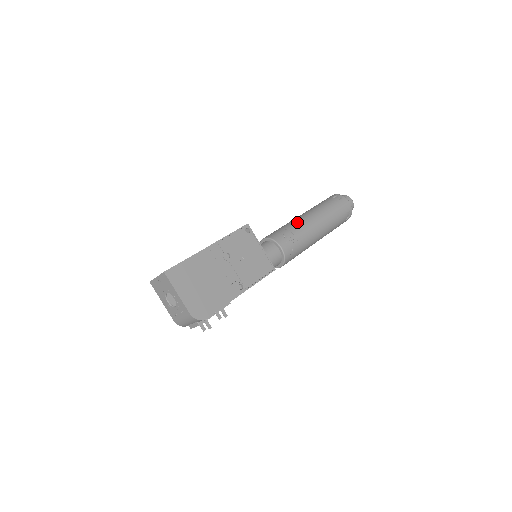
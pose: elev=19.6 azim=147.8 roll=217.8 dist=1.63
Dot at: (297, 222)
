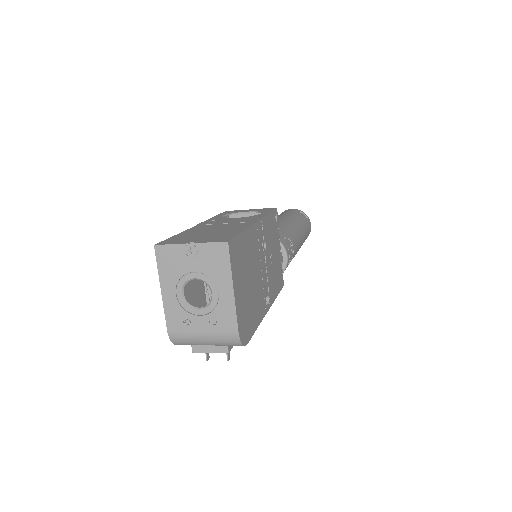
Dot at: (289, 228)
